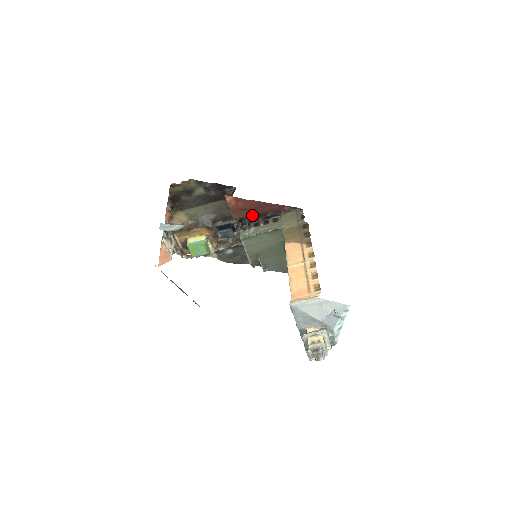
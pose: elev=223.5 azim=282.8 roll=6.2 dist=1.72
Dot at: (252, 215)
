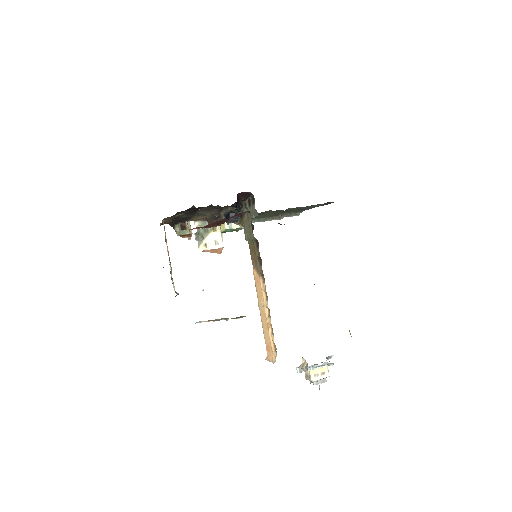
Dot at: occluded
